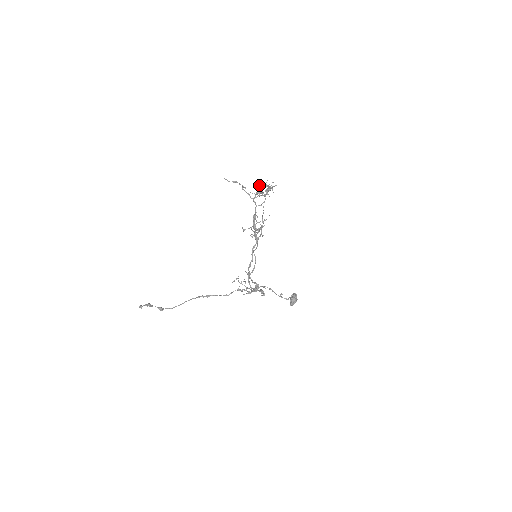
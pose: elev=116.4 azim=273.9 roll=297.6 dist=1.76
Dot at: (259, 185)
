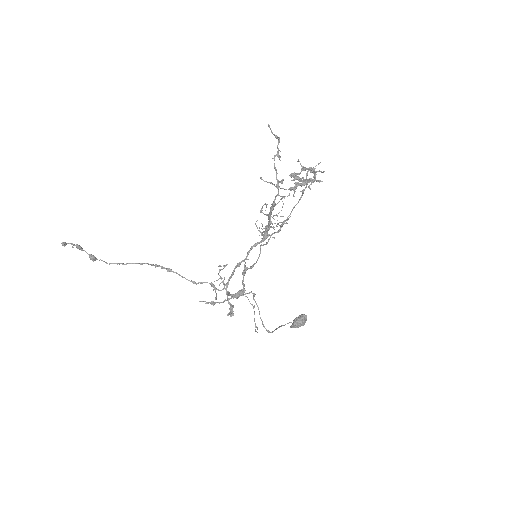
Dot at: occluded
